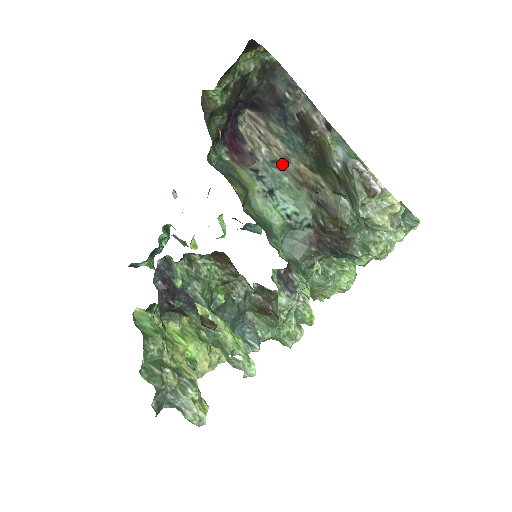
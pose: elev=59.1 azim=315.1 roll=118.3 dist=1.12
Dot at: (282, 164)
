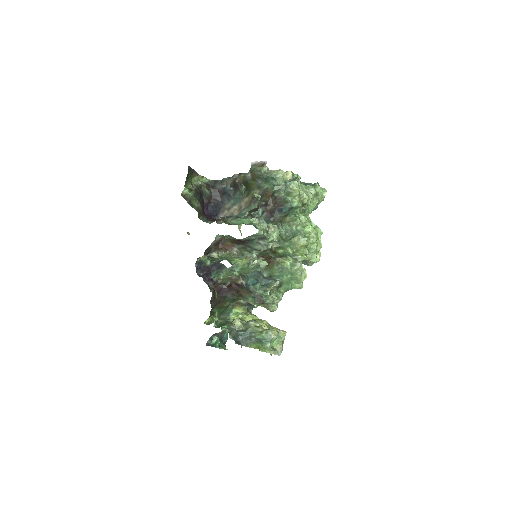
Dot at: (240, 212)
